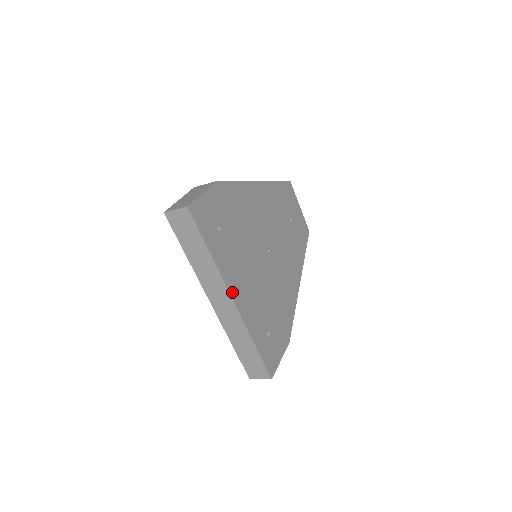
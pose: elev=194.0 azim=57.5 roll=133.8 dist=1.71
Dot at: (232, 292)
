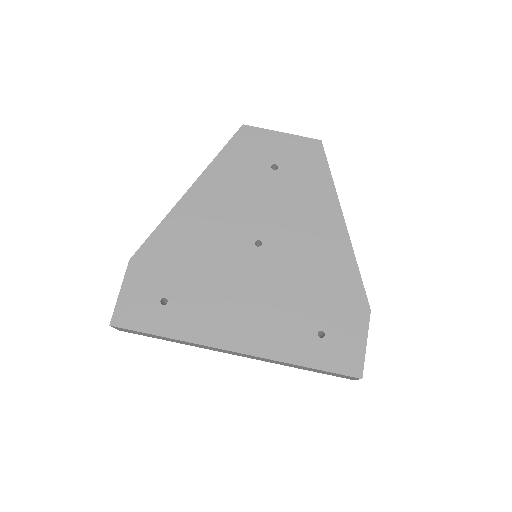
Dot at: (227, 345)
